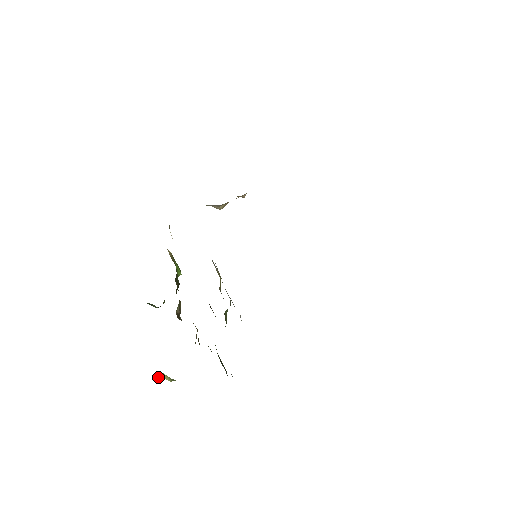
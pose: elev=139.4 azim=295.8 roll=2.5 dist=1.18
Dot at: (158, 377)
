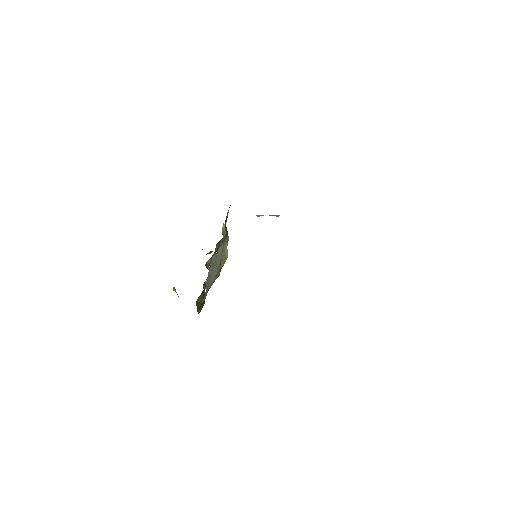
Dot at: (174, 290)
